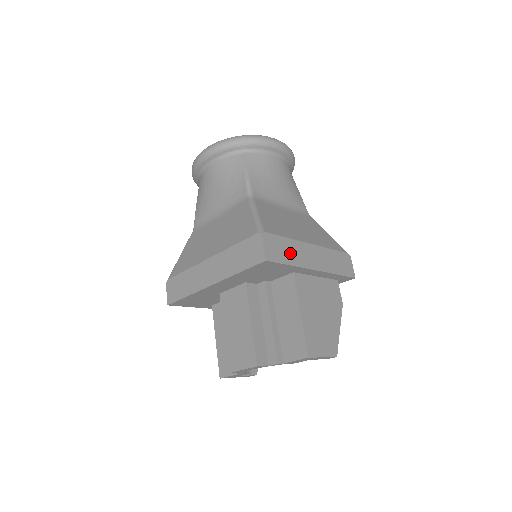
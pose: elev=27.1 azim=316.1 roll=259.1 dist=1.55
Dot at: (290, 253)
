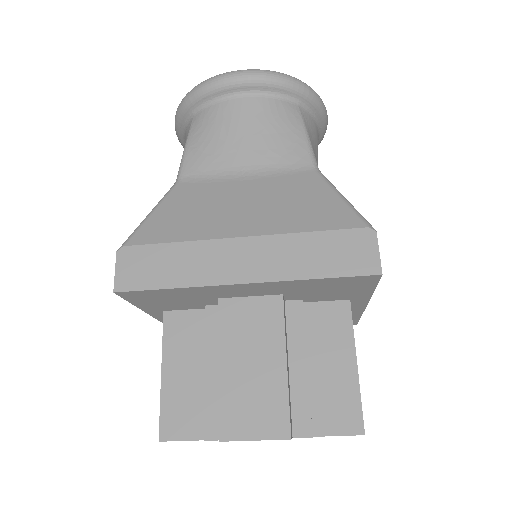
Dot at: occluded
